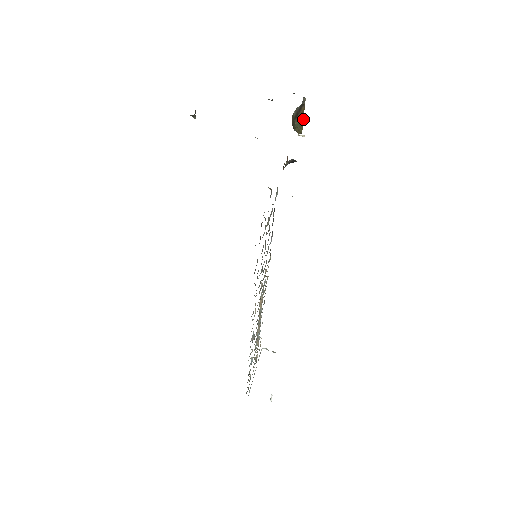
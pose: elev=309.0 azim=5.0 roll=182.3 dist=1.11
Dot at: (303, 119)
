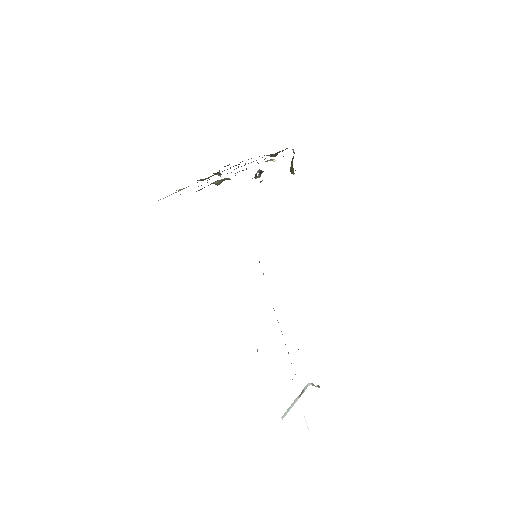
Dot at: occluded
